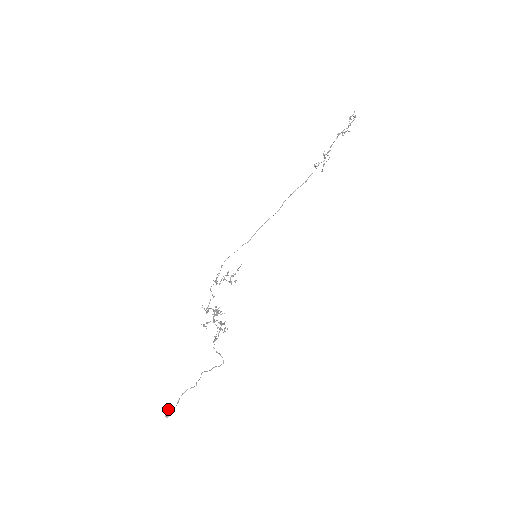
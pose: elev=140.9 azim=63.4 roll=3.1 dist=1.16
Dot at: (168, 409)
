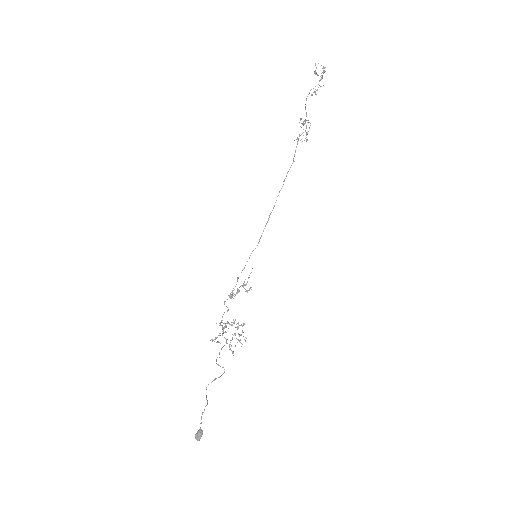
Dot at: occluded
